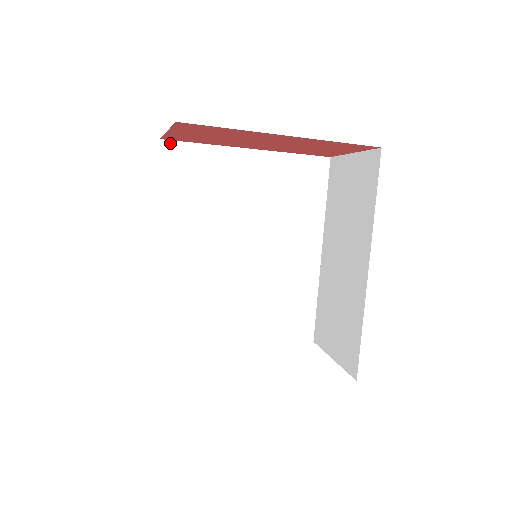
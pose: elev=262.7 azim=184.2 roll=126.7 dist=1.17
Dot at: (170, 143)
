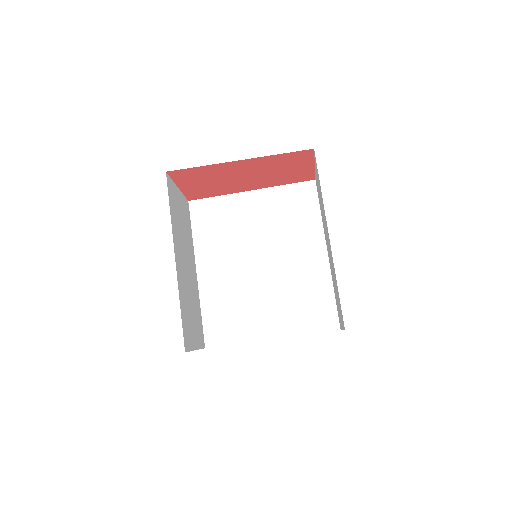
Dot at: (195, 202)
